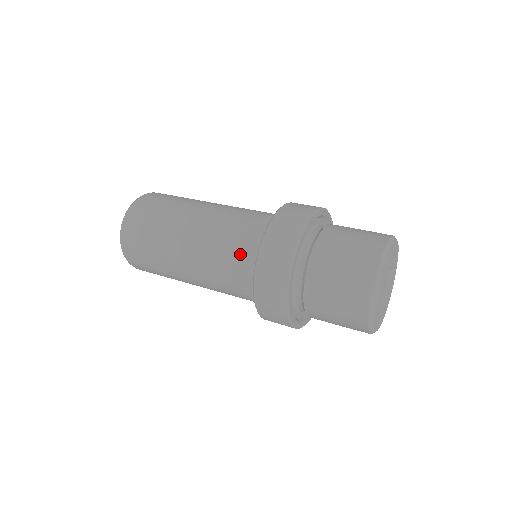
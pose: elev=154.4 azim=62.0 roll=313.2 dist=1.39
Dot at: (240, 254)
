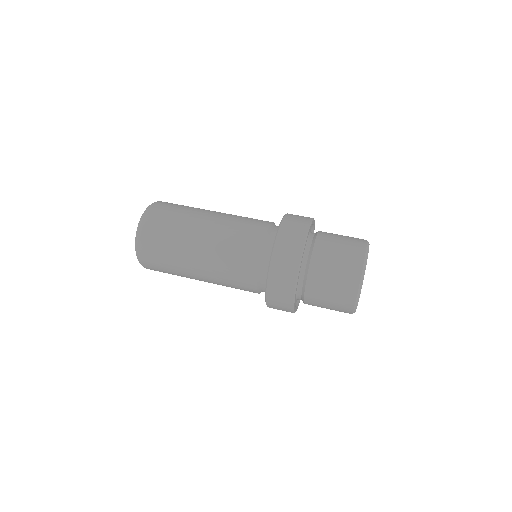
Dot at: (250, 269)
